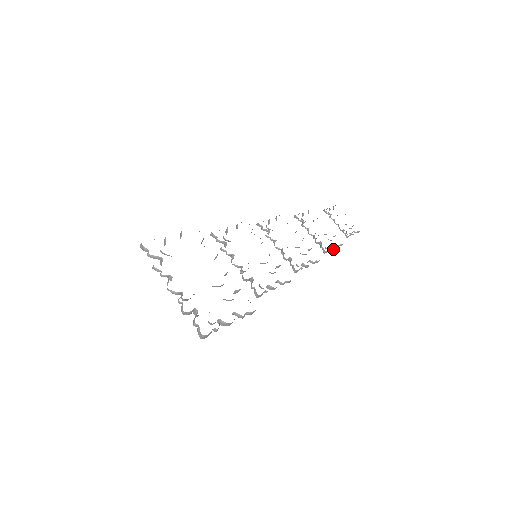
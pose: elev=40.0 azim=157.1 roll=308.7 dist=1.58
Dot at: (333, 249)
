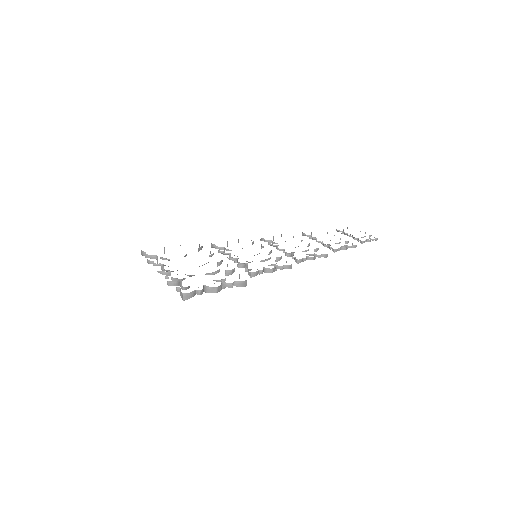
Dot at: occluded
